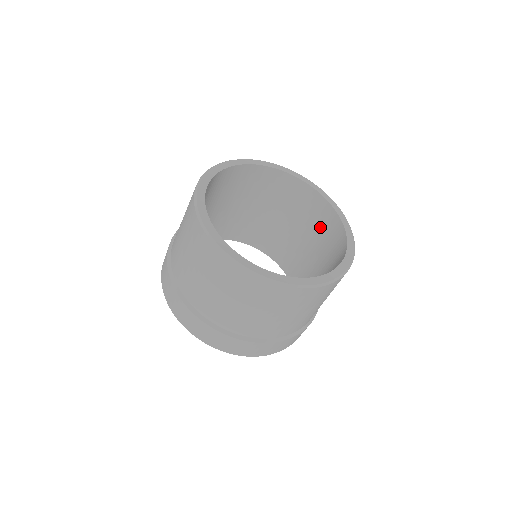
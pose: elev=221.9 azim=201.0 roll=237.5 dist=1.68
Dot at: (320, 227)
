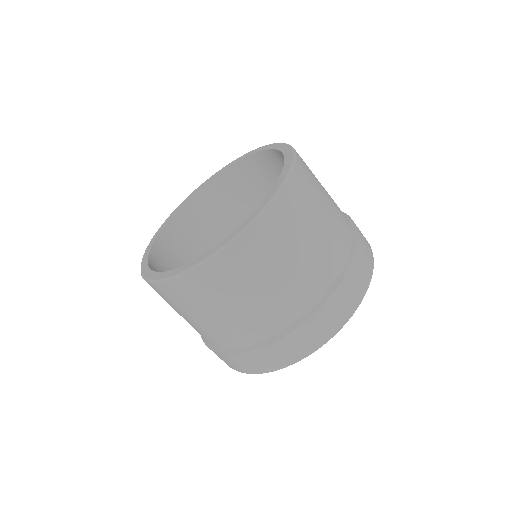
Dot at: occluded
